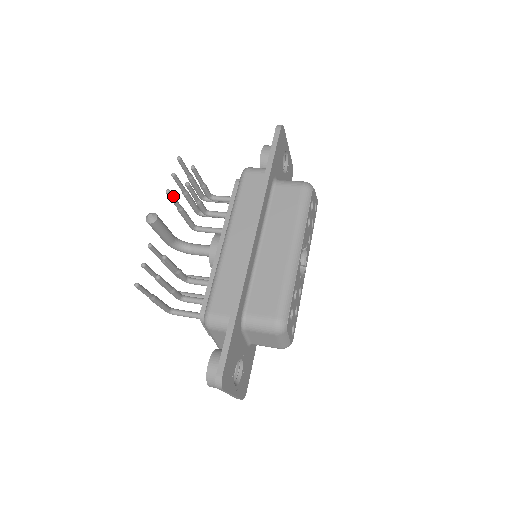
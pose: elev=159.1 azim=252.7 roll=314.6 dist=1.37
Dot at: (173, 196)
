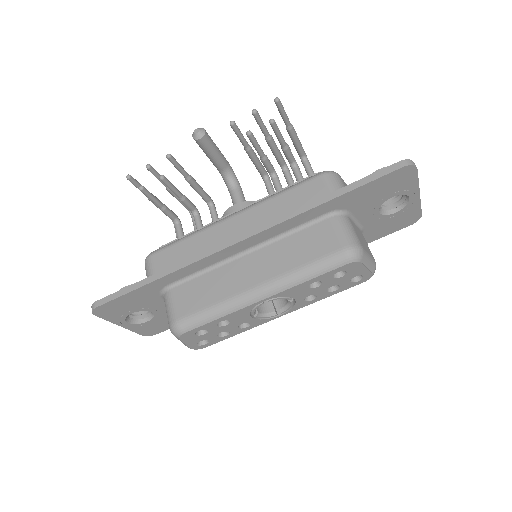
Dot at: (238, 131)
